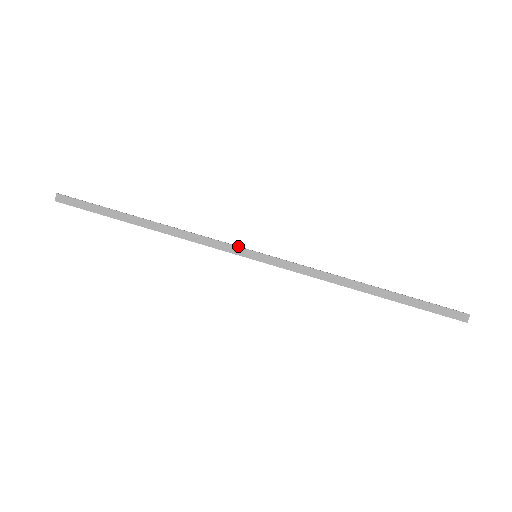
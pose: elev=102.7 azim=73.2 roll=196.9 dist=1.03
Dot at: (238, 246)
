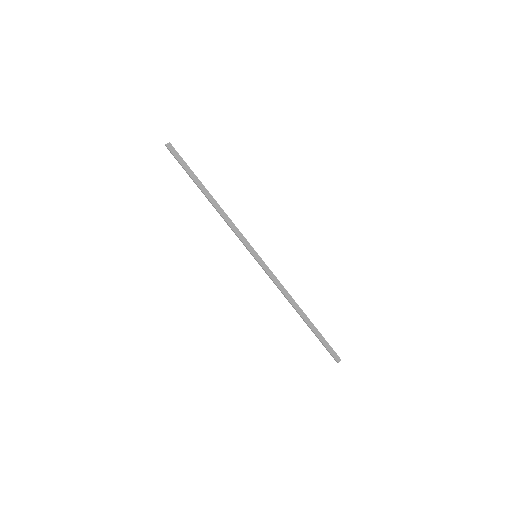
Dot at: occluded
